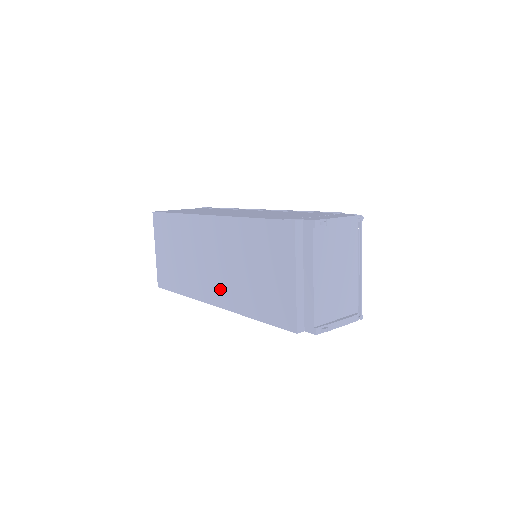
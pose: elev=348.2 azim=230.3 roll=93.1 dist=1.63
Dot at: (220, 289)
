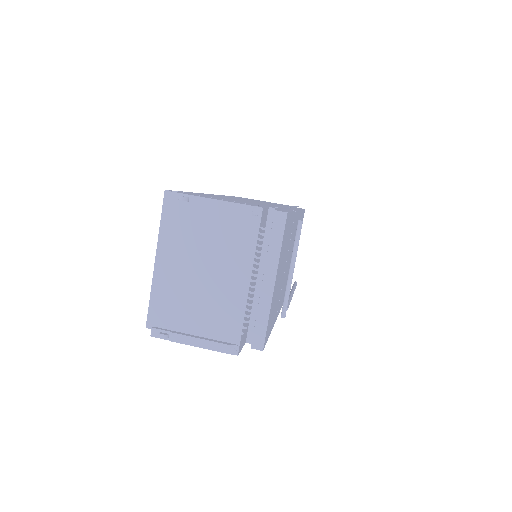
Dot at: occluded
